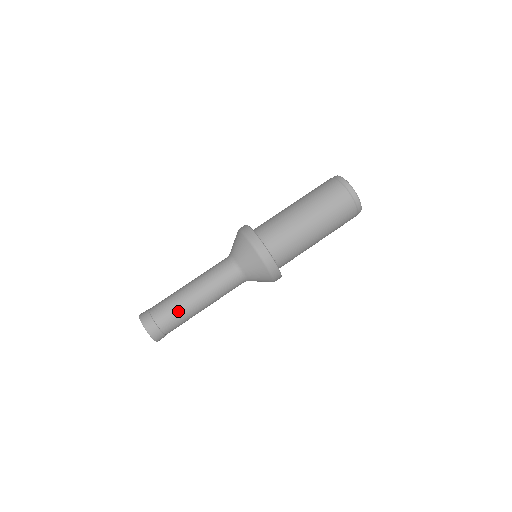
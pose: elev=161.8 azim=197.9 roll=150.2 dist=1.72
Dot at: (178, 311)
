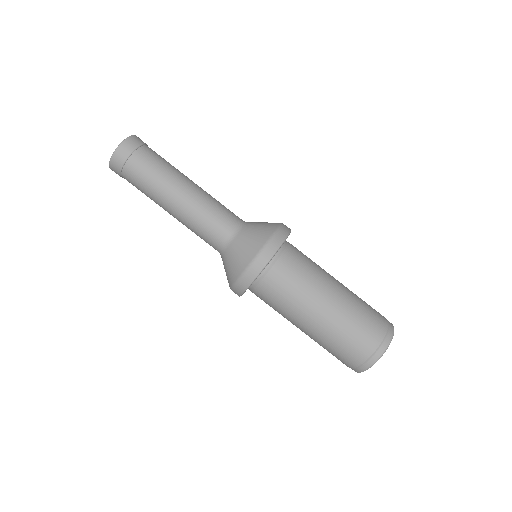
Dot at: (169, 165)
